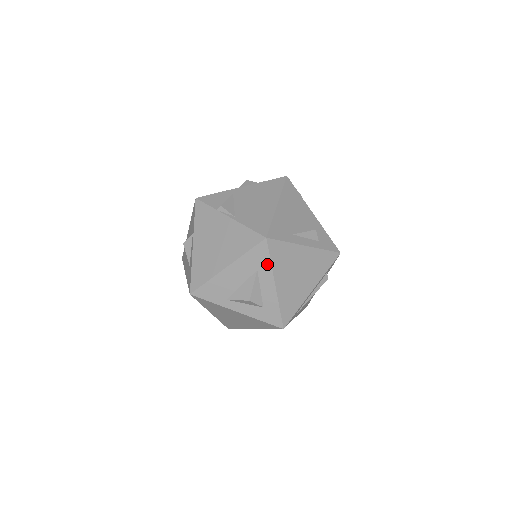
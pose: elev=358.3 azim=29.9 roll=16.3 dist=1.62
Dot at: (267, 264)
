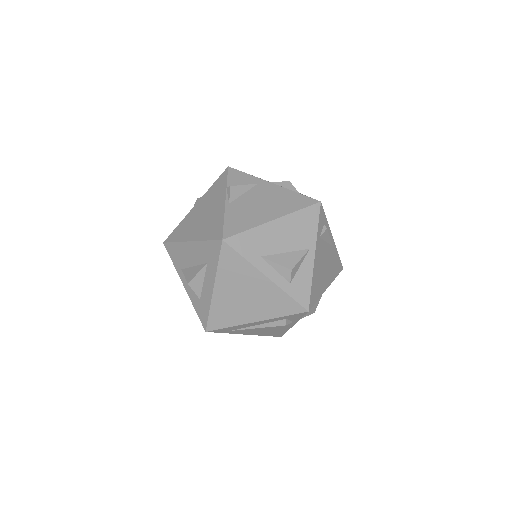
Dot at: (215, 264)
